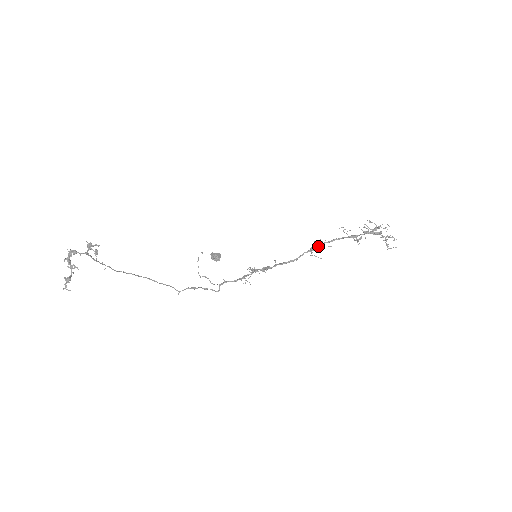
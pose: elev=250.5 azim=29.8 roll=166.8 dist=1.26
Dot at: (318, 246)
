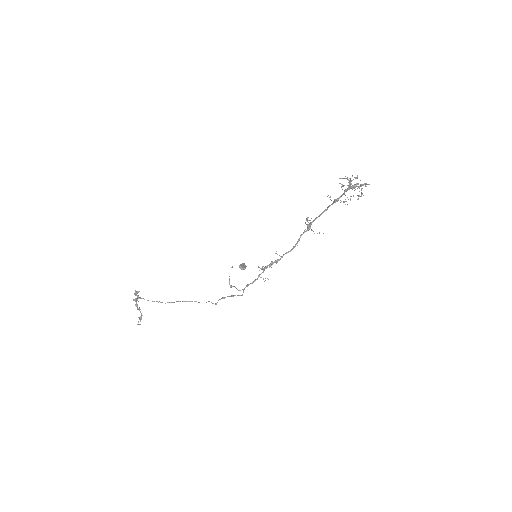
Dot at: occluded
